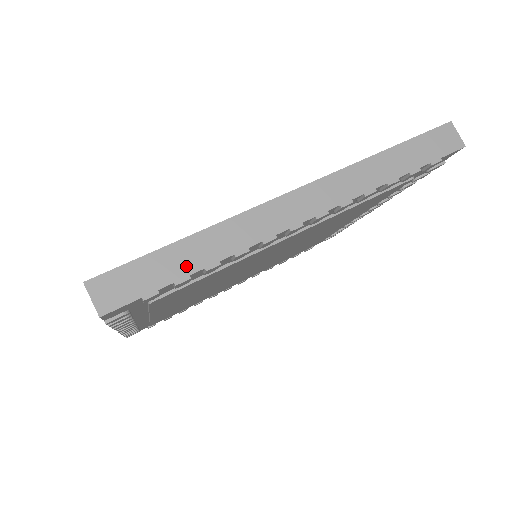
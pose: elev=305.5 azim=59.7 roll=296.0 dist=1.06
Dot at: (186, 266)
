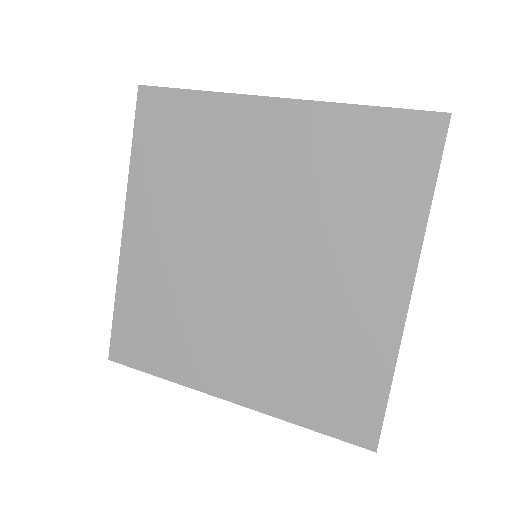
Dot at: occluded
